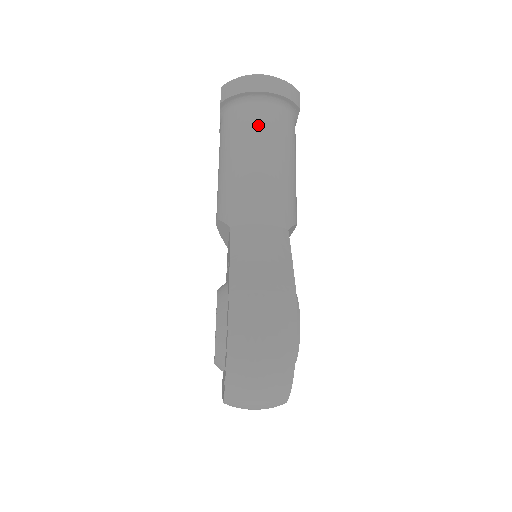
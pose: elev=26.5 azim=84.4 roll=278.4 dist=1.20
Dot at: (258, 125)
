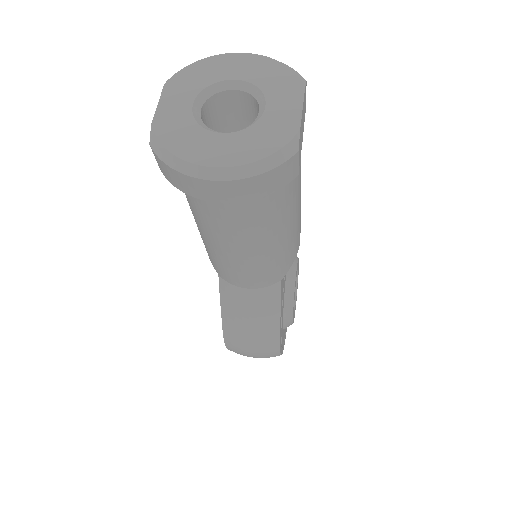
Dot at: (225, 221)
